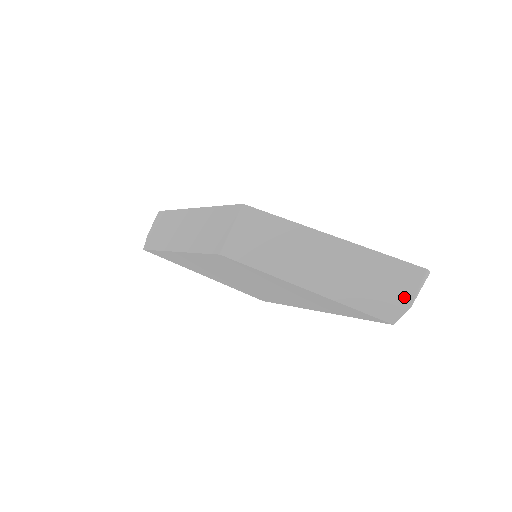
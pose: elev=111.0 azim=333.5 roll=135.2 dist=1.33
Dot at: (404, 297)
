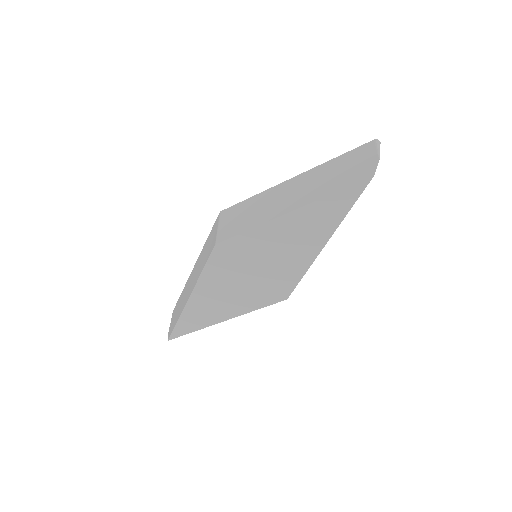
Dot at: (370, 160)
